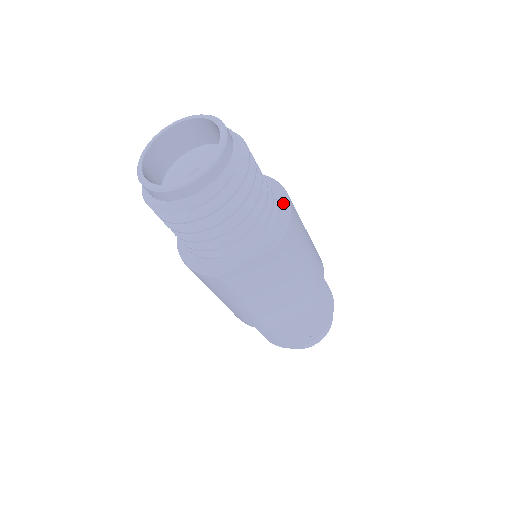
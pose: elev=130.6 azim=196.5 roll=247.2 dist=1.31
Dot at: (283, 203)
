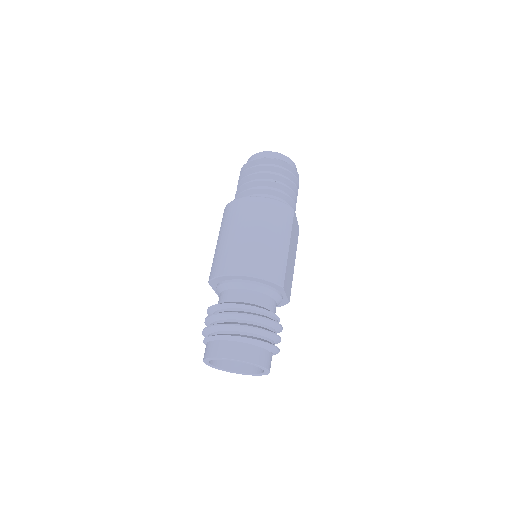
Dot at: occluded
